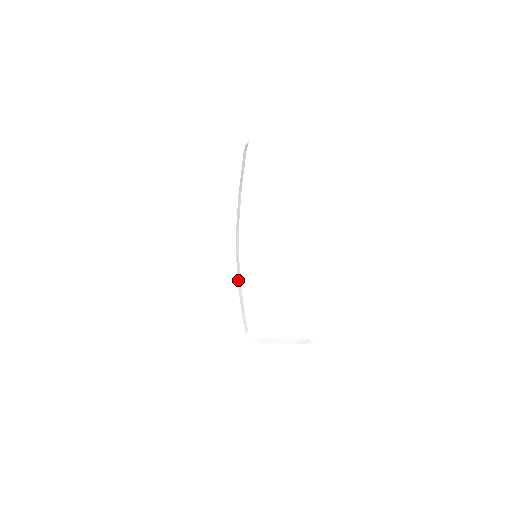
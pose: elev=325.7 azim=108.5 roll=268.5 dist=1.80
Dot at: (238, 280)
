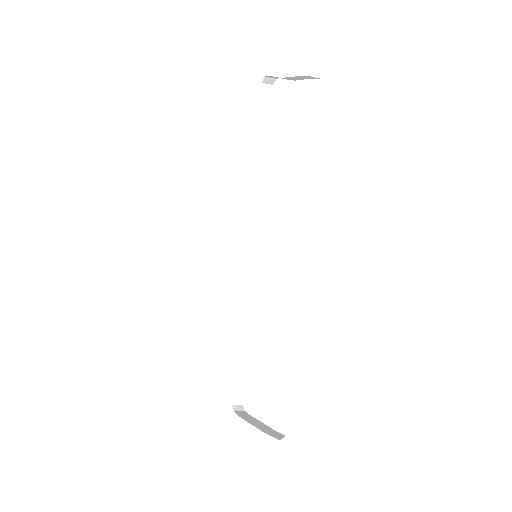
Dot at: (241, 297)
